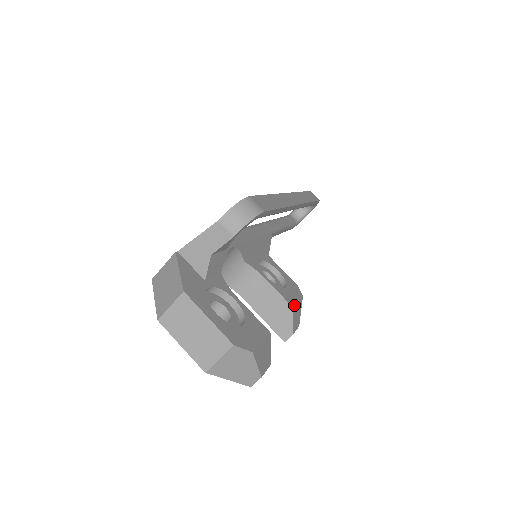
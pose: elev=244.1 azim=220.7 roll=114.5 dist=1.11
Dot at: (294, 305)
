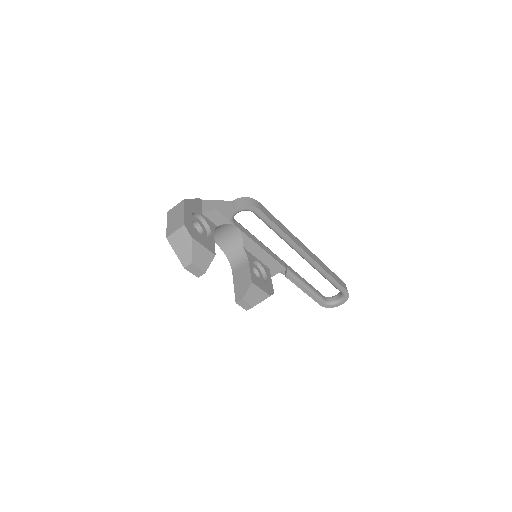
Dot at: (255, 284)
